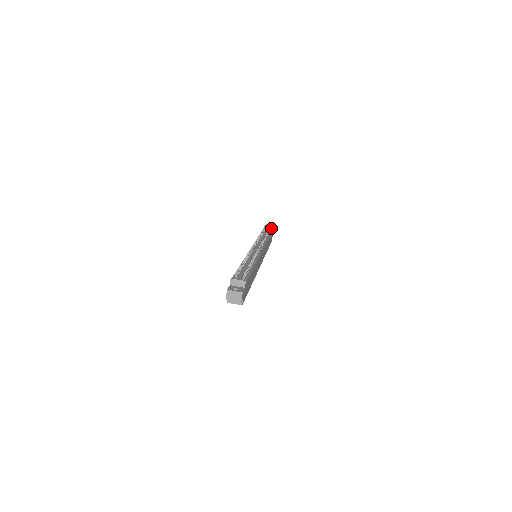
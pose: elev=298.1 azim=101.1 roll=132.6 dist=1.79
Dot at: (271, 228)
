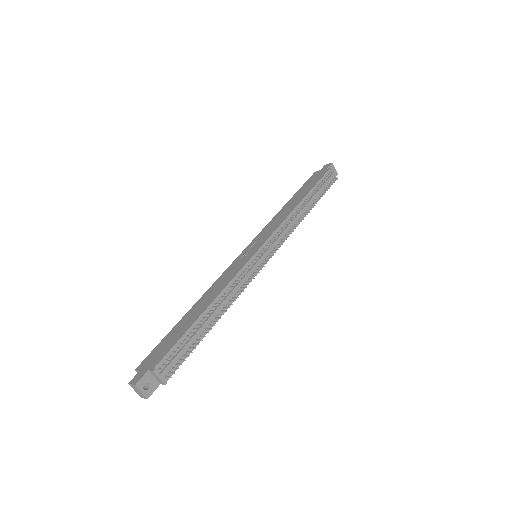
Dot at: (335, 177)
